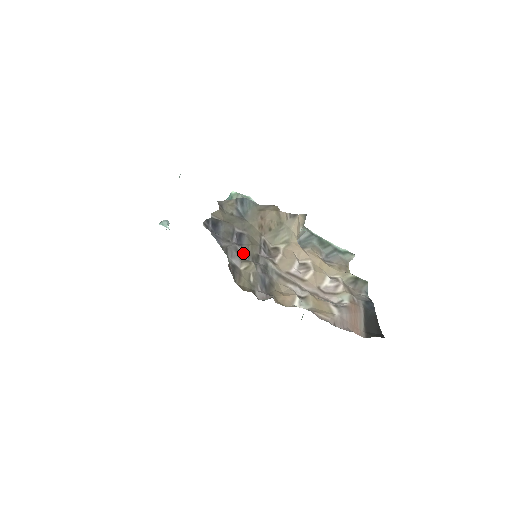
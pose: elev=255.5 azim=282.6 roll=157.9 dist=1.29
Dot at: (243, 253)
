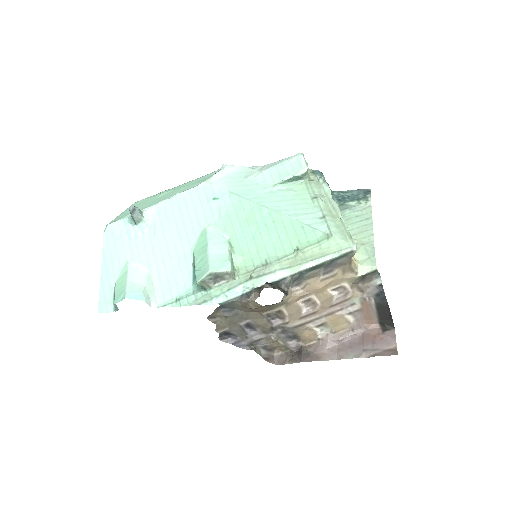
Dot at: (262, 337)
